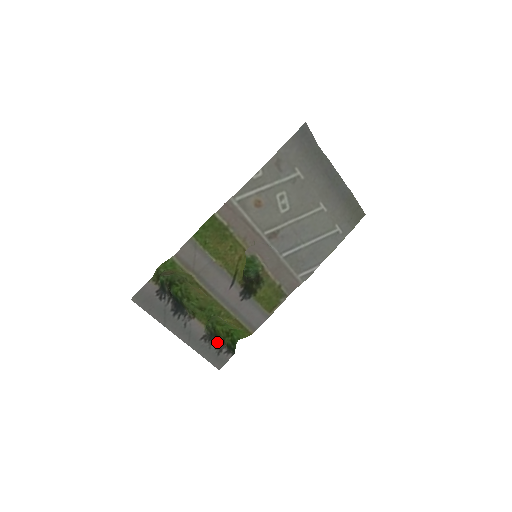
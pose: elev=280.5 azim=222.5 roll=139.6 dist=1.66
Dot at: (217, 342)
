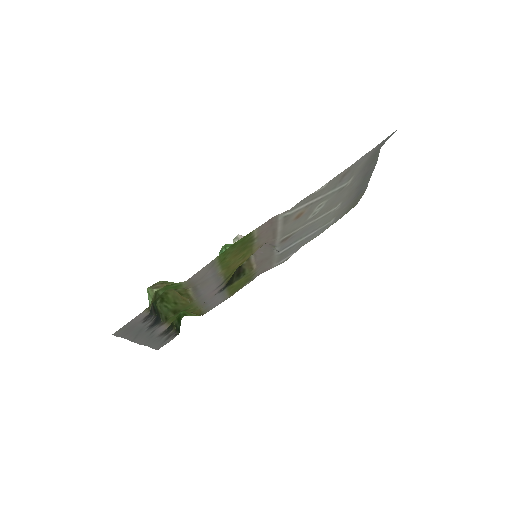
Dot at: (171, 332)
